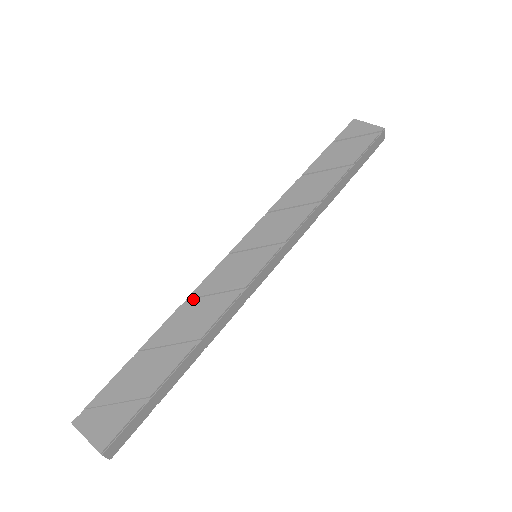
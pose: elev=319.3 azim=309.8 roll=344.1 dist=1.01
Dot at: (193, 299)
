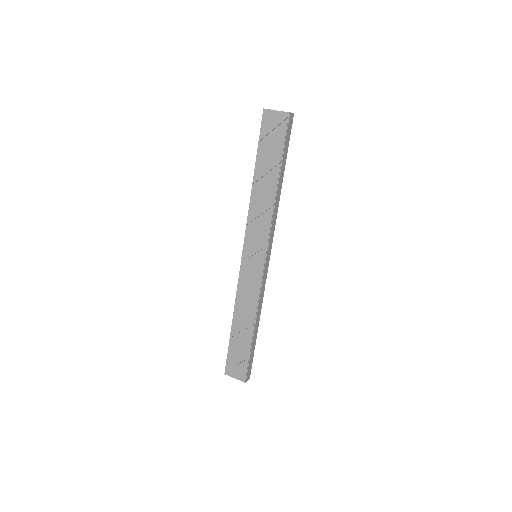
Dot at: (239, 298)
